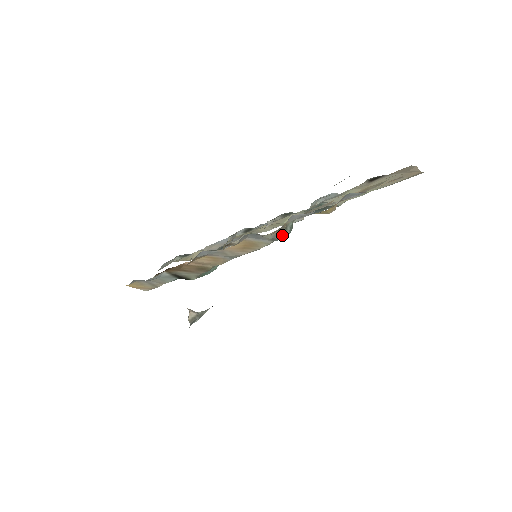
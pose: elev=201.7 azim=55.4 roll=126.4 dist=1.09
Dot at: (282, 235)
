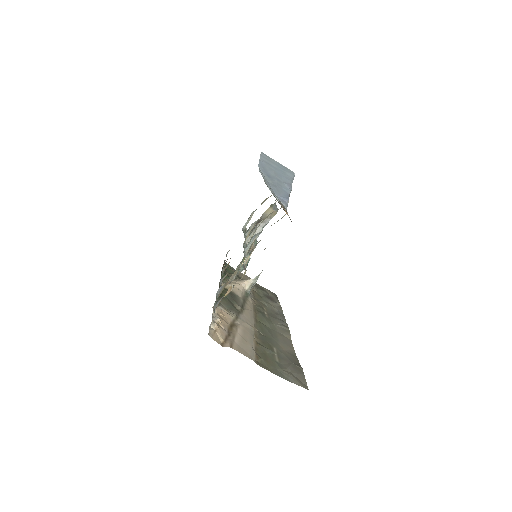
Dot at: (242, 270)
